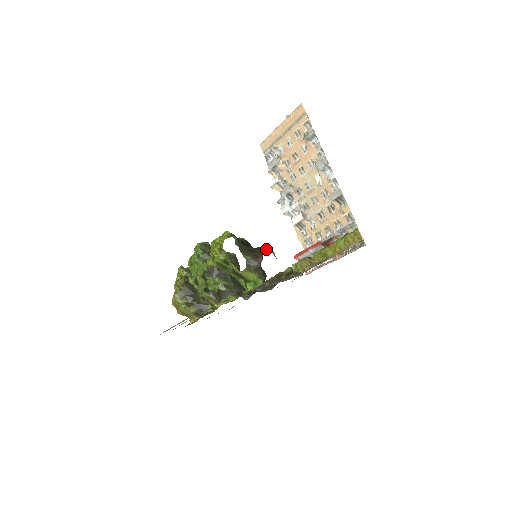
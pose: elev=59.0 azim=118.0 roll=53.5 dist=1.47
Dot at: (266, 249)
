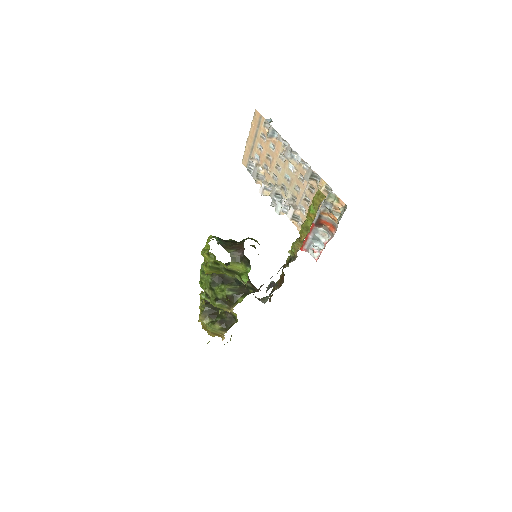
Dot at: (246, 239)
